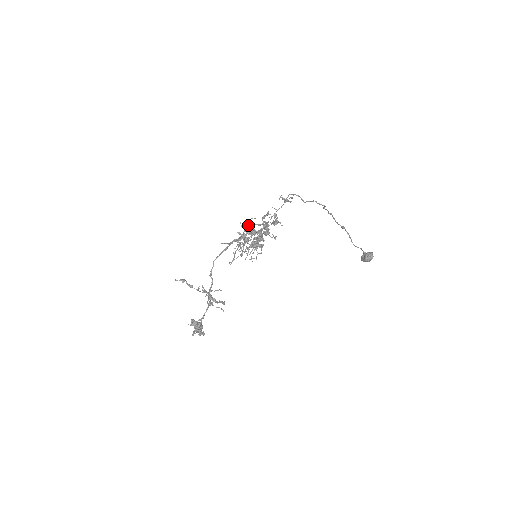
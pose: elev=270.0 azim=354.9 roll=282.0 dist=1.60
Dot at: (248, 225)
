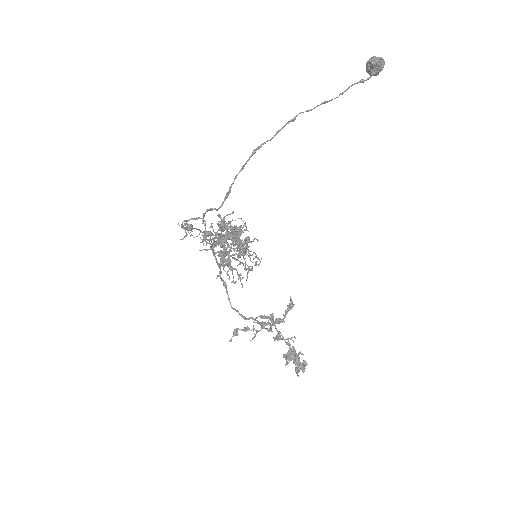
Dot at: occluded
